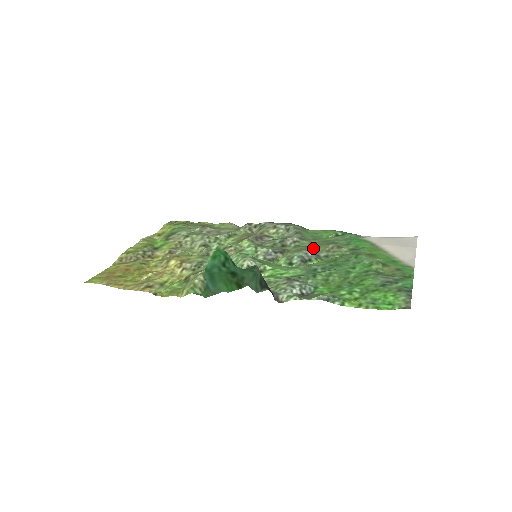
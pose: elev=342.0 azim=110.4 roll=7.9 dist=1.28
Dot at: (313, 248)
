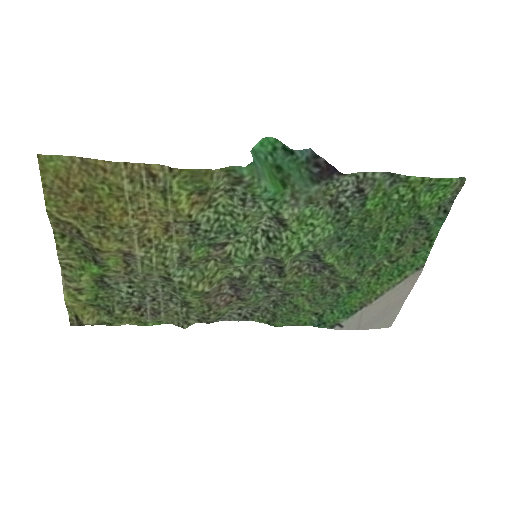
Dot at: (310, 278)
